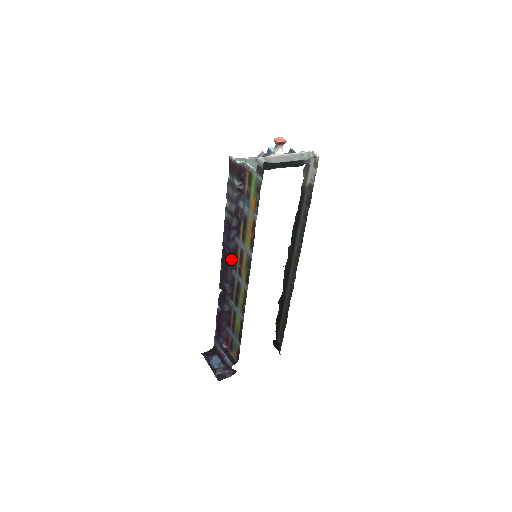
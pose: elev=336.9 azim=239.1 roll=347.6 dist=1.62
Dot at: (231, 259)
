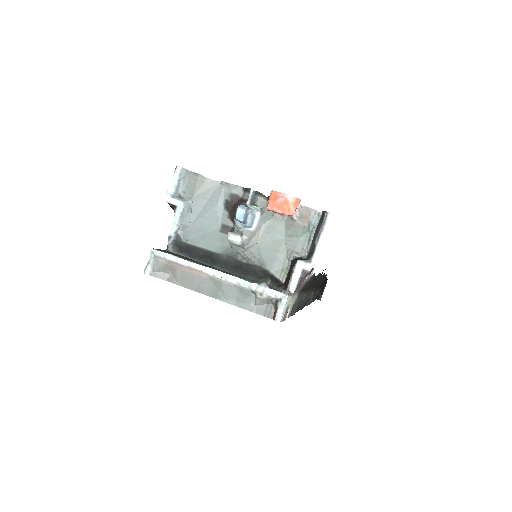
Dot at: occluded
